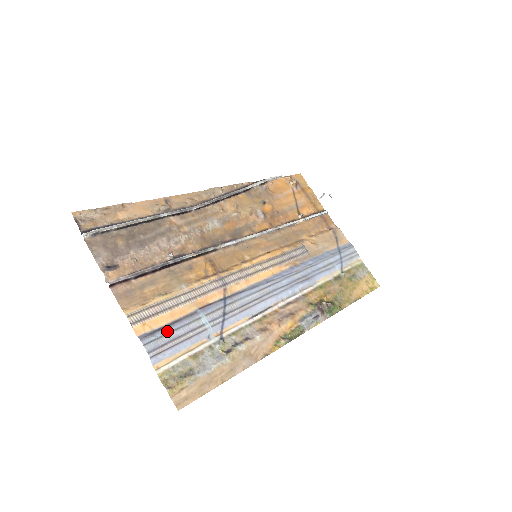
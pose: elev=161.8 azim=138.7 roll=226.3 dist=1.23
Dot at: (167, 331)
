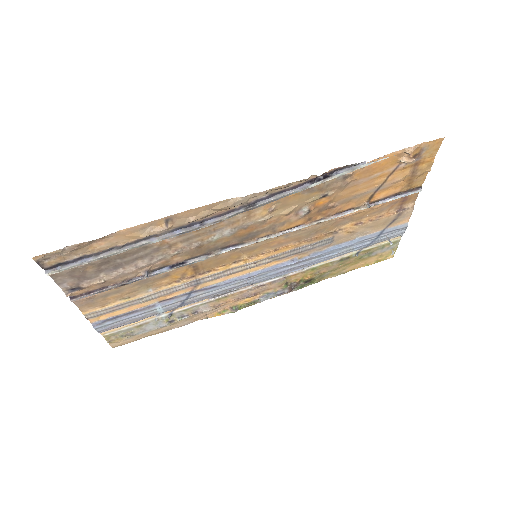
Dot at: (119, 320)
